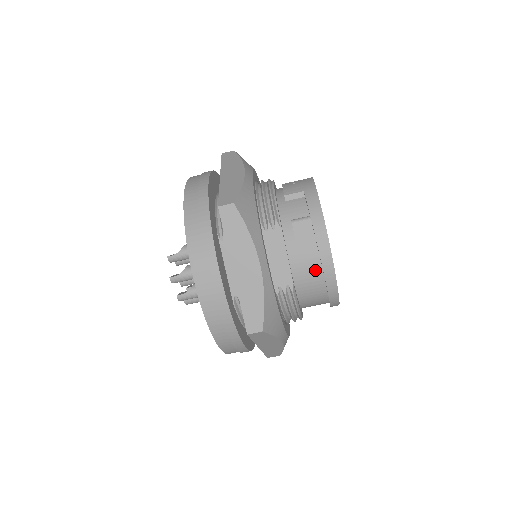
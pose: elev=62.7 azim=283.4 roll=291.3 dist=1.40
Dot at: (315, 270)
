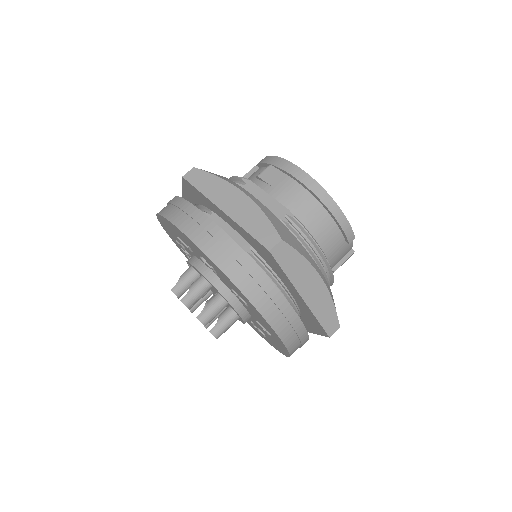
Dot at: (302, 195)
